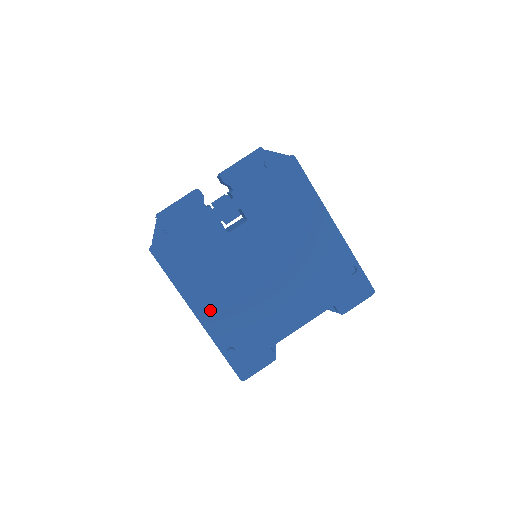
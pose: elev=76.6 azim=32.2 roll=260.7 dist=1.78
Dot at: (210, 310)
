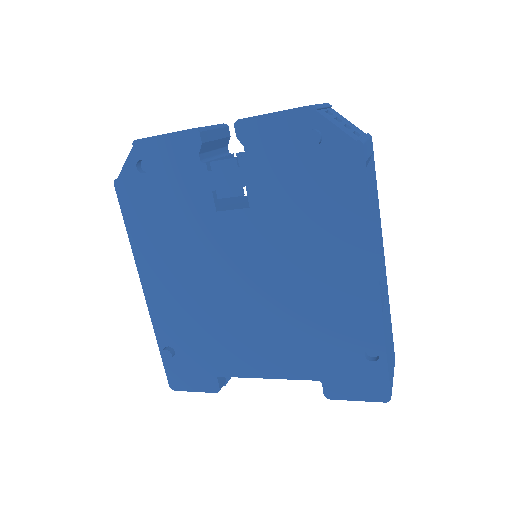
Dot at: (161, 293)
